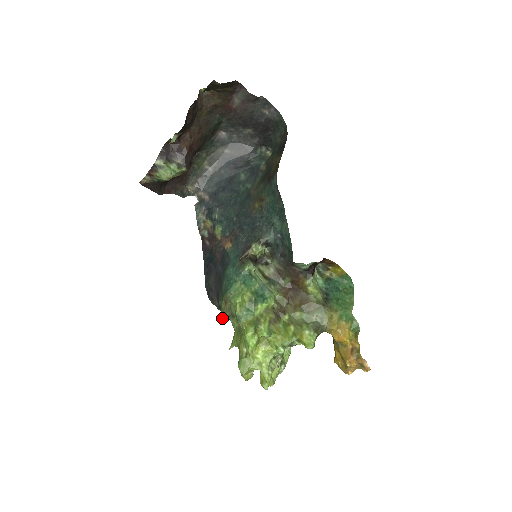
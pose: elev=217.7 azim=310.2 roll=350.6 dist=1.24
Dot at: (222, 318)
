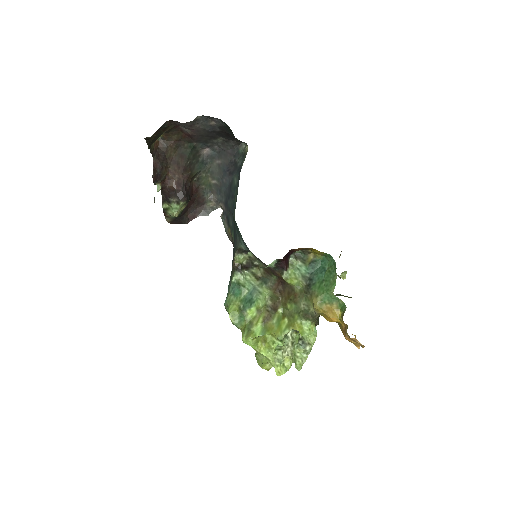
Dot at: occluded
